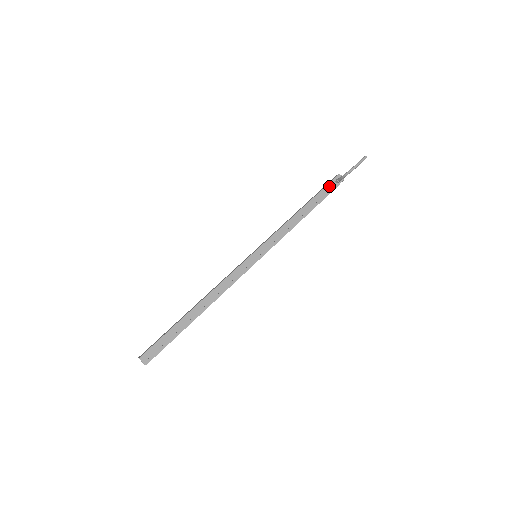
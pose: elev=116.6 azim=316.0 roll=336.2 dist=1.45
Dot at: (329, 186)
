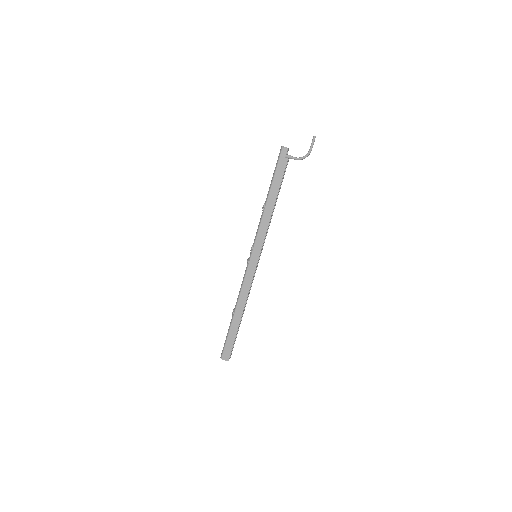
Dot at: (284, 166)
